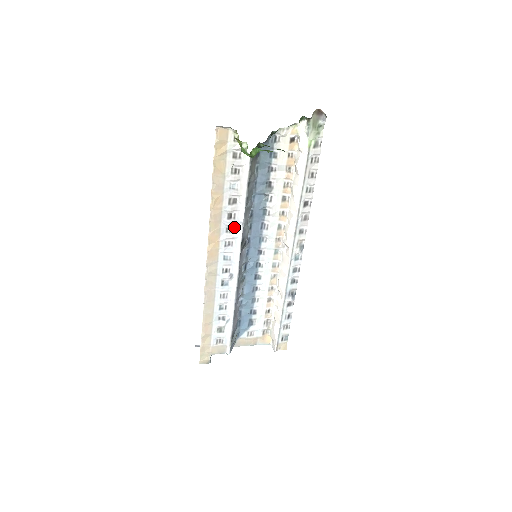
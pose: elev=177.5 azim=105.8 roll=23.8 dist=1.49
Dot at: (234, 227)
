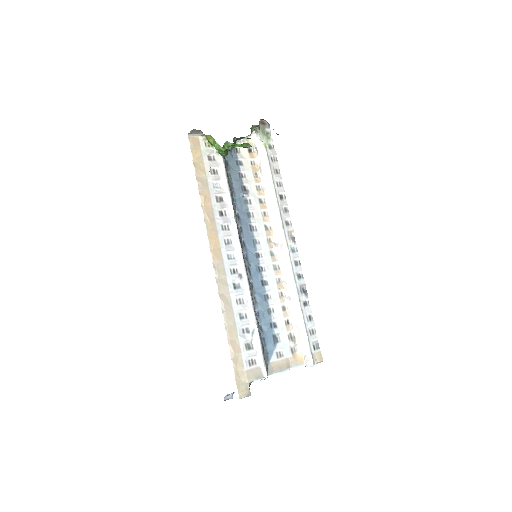
Dot at: (228, 224)
